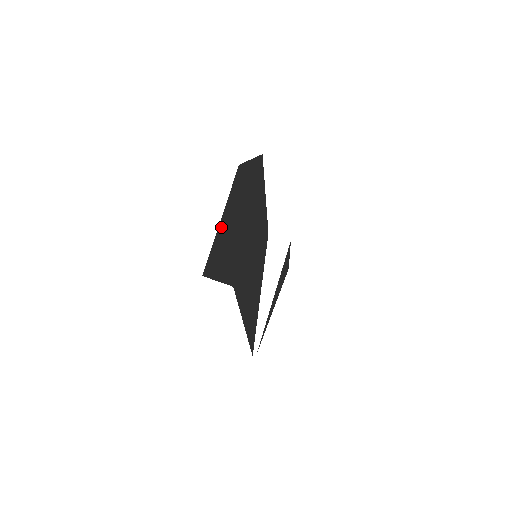
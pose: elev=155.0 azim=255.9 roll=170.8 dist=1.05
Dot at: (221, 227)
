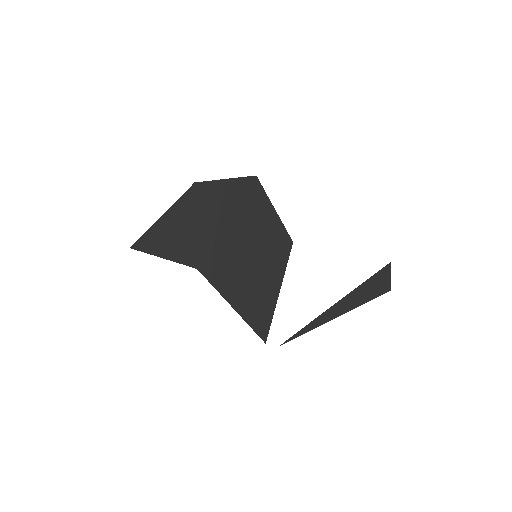
Dot at: (163, 222)
